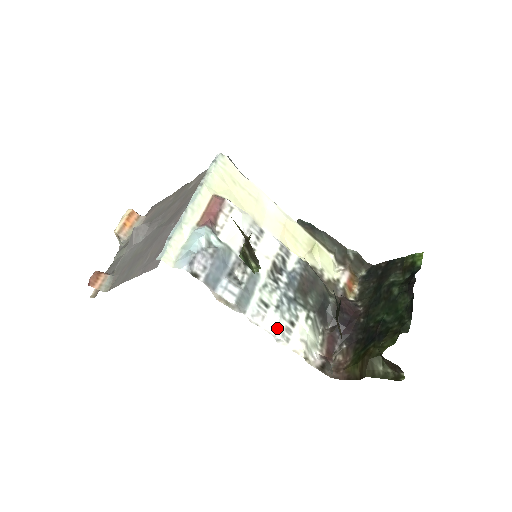
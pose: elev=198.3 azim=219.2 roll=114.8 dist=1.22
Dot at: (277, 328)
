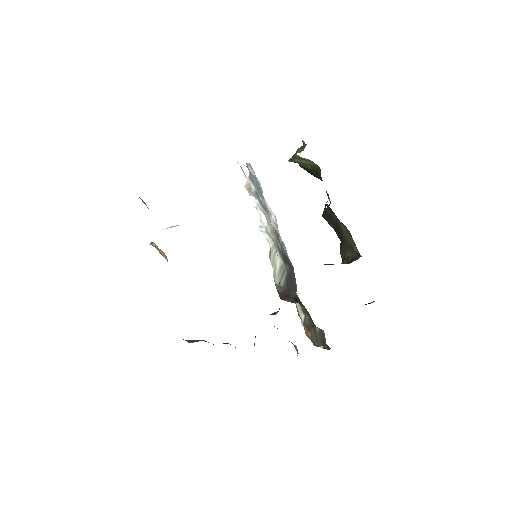
Dot at: (267, 222)
